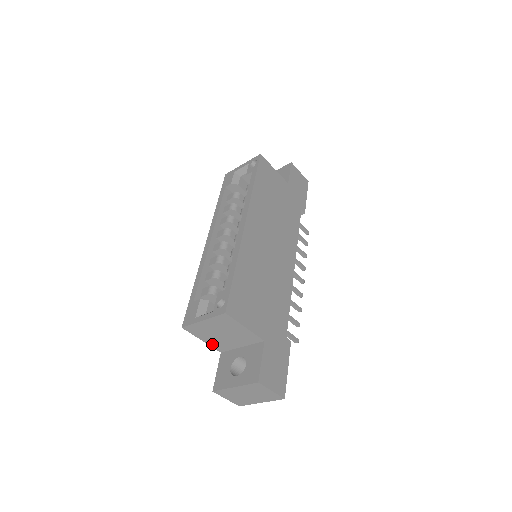
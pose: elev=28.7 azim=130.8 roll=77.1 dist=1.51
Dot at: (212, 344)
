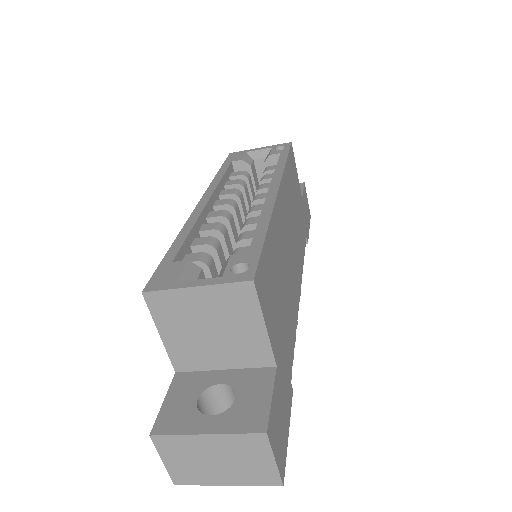
Dot at: (173, 348)
